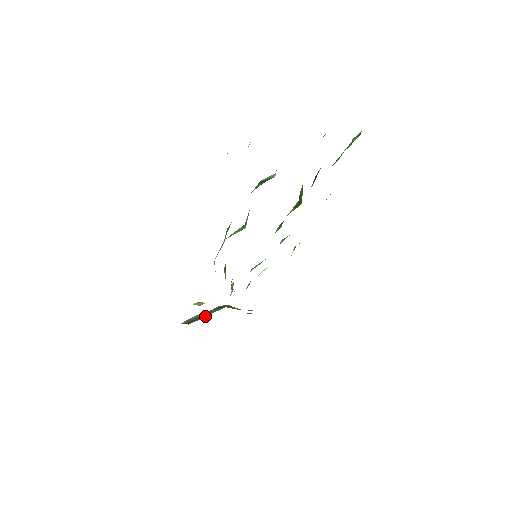
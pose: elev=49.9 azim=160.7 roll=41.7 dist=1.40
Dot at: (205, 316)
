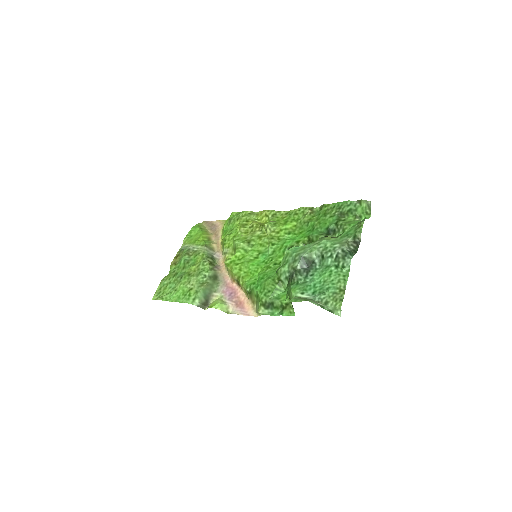
Dot at: (212, 296)
